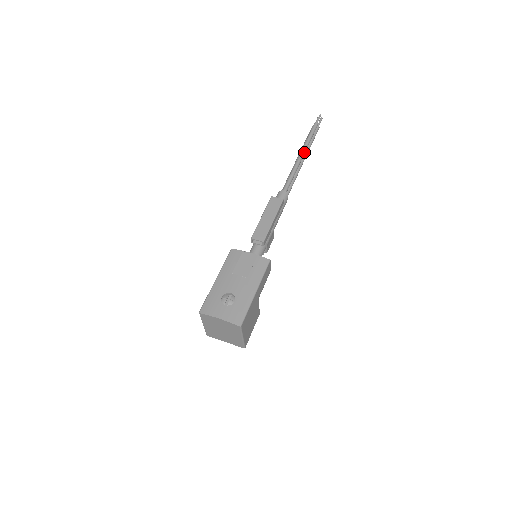
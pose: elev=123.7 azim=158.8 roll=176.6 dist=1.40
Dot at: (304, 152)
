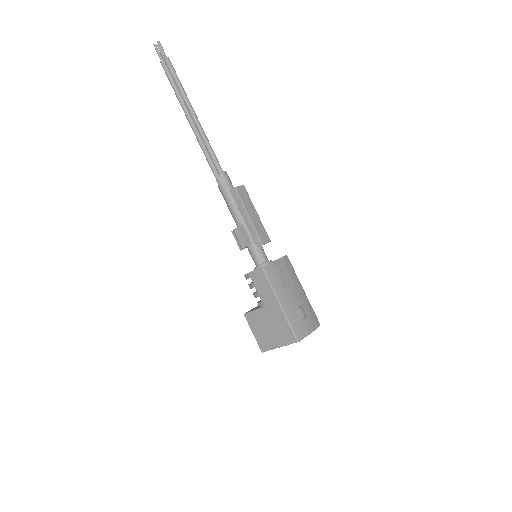
Dot at: occluded
